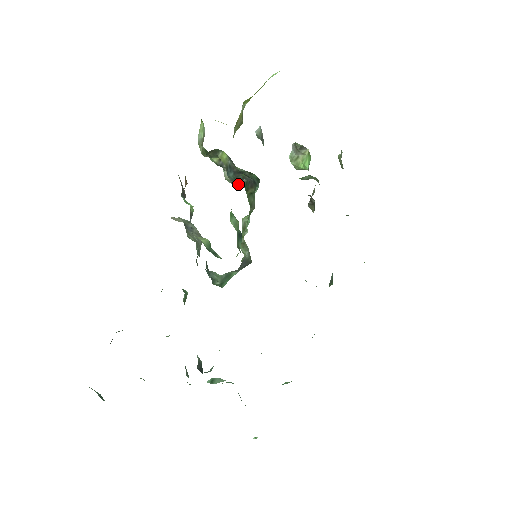
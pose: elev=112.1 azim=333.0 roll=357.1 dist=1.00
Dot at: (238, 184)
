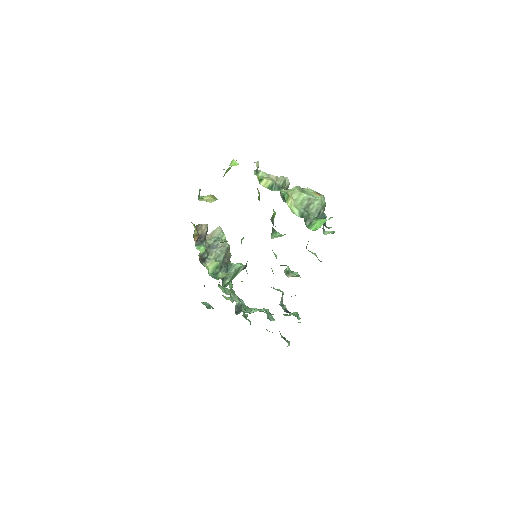
Dot at: occluded
